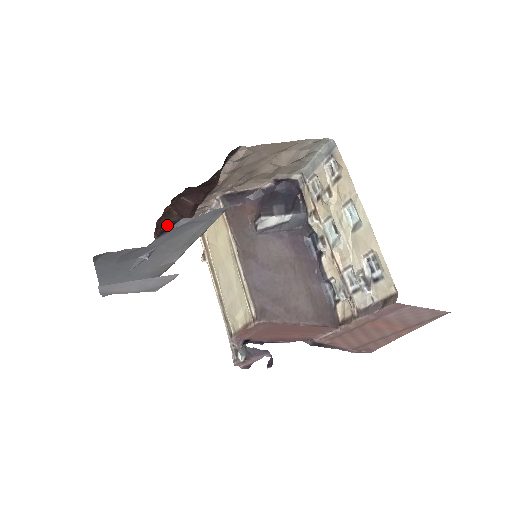
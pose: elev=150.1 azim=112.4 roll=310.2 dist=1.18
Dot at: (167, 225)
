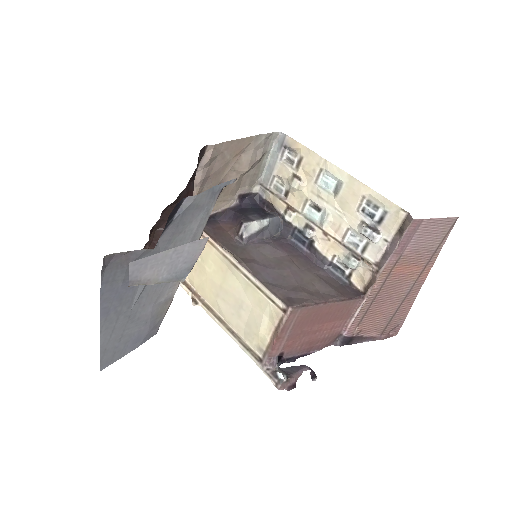
Dot at: occluded
